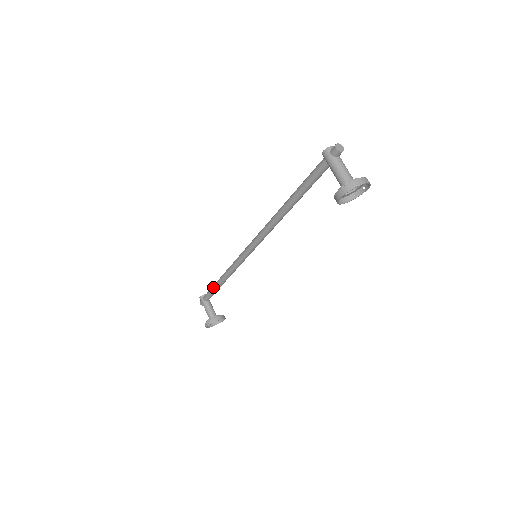
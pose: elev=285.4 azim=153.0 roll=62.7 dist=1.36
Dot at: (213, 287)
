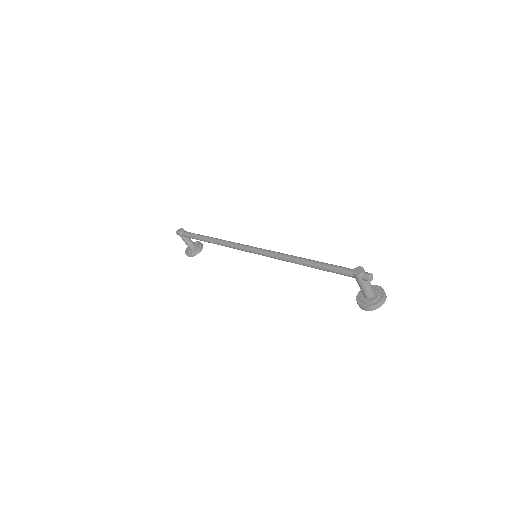
Dot at: (197, 239)
